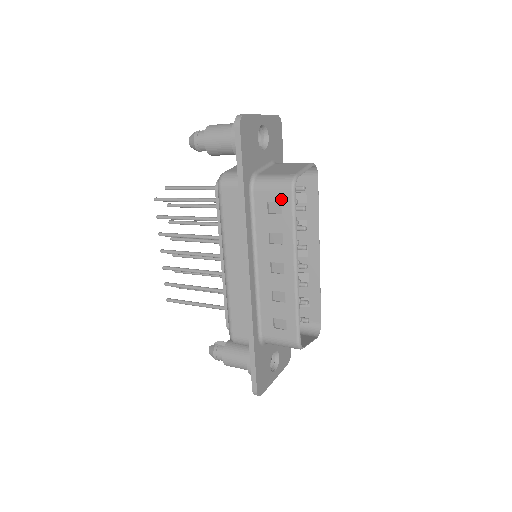
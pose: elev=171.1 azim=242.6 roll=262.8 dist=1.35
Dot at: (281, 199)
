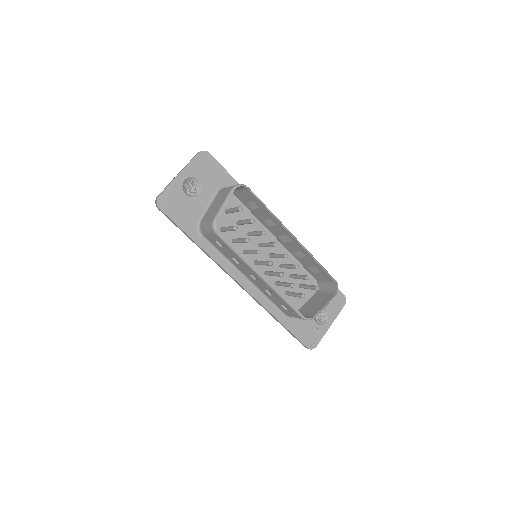
Dot at: (217, 240)
